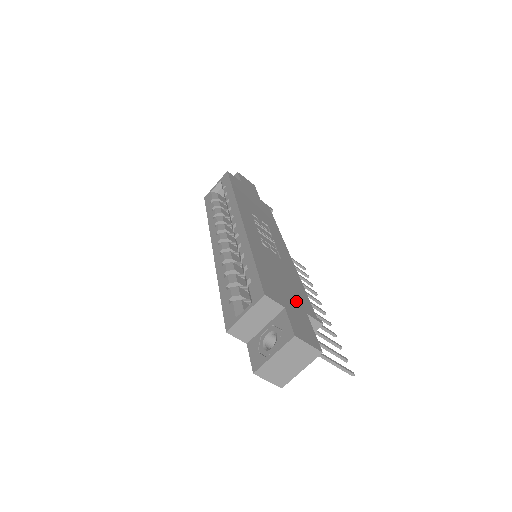
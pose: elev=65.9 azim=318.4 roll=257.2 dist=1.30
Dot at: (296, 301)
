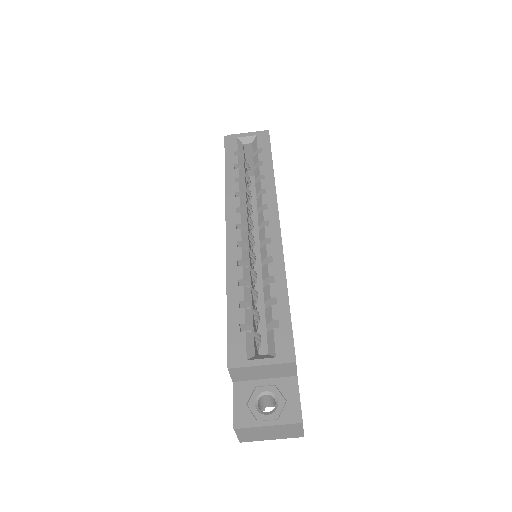
Dot at: occluded
